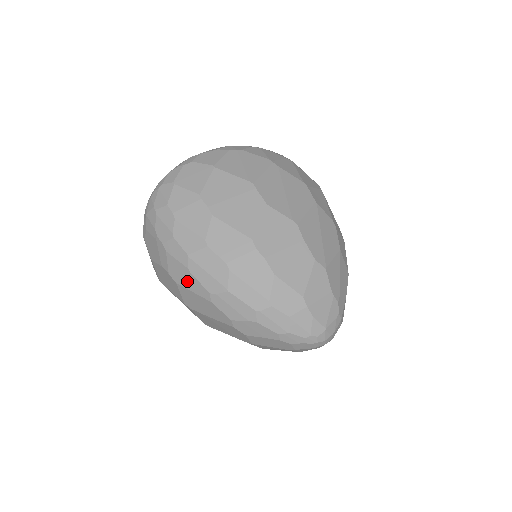
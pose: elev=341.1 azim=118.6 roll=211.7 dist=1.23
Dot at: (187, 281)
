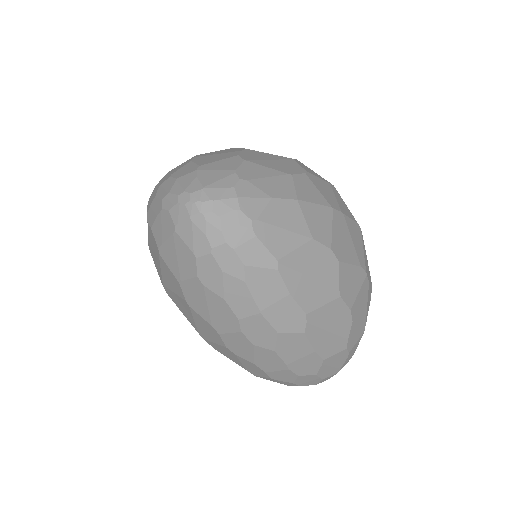
Dot at: occluded
